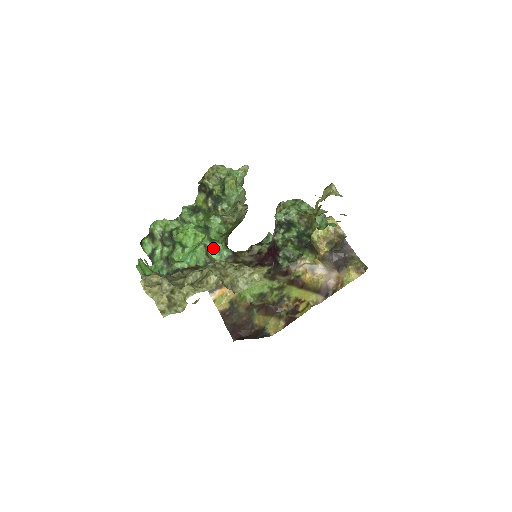
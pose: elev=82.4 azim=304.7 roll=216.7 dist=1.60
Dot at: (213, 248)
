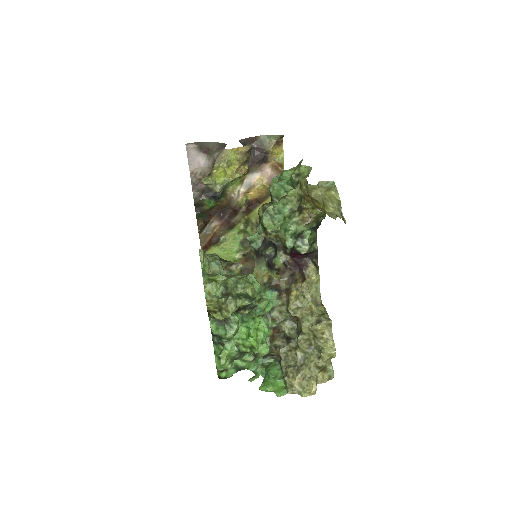
Dot at: (264, 310)
